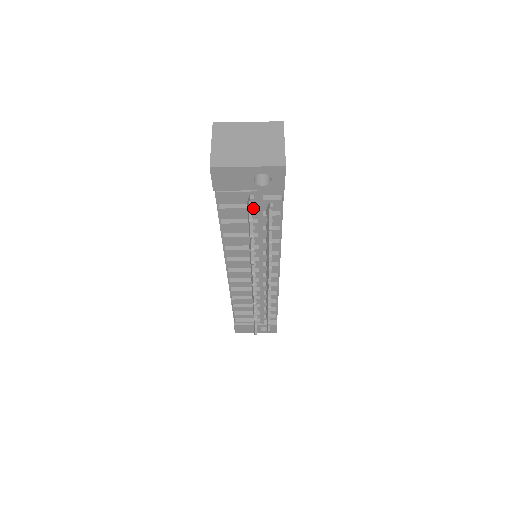
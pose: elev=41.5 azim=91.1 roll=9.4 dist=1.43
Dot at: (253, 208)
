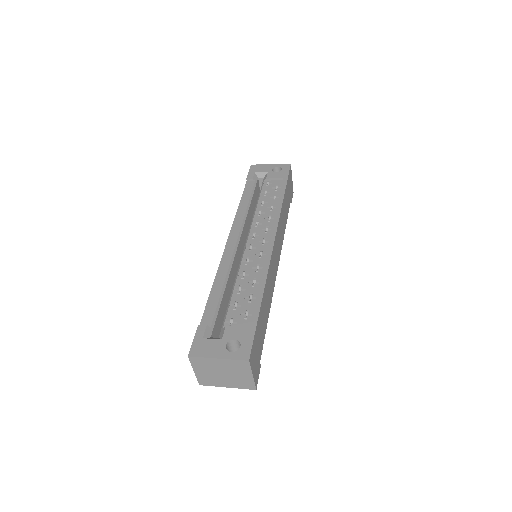
Dot at: occluded
